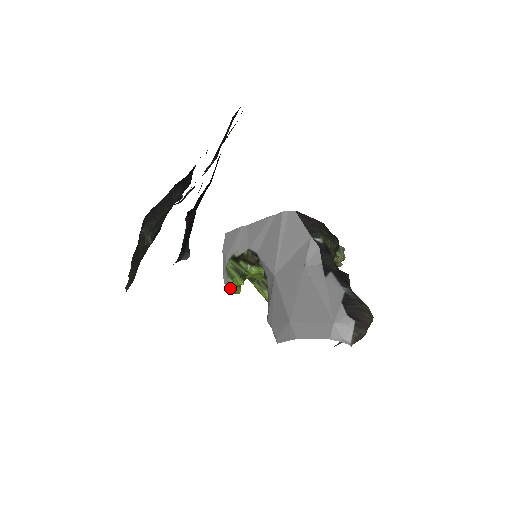
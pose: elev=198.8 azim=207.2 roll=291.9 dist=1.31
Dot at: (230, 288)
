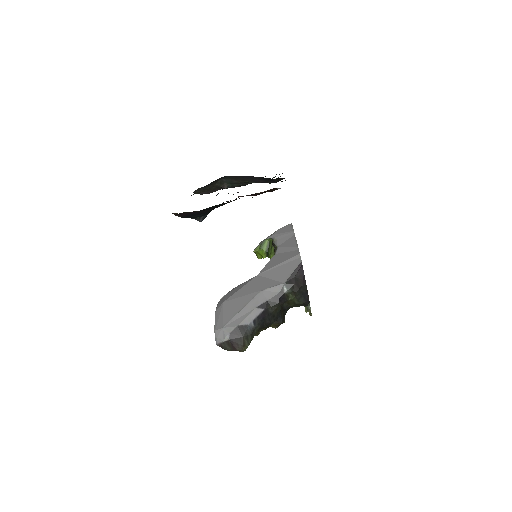
Dot at: (255, 251)
